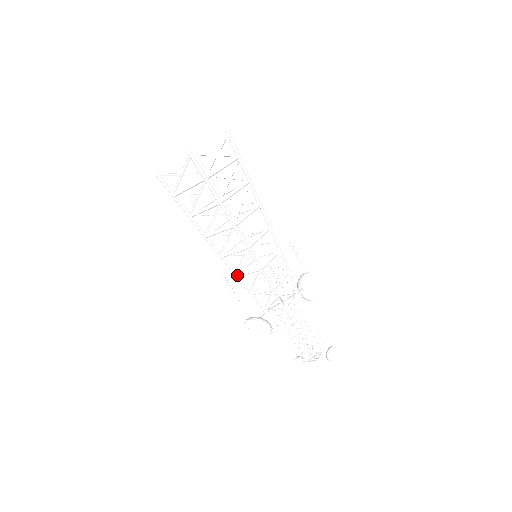
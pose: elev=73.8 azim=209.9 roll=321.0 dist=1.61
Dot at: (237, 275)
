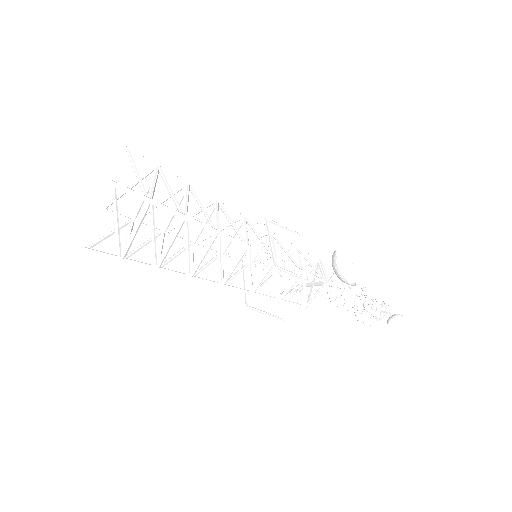
Dot at: occluded
